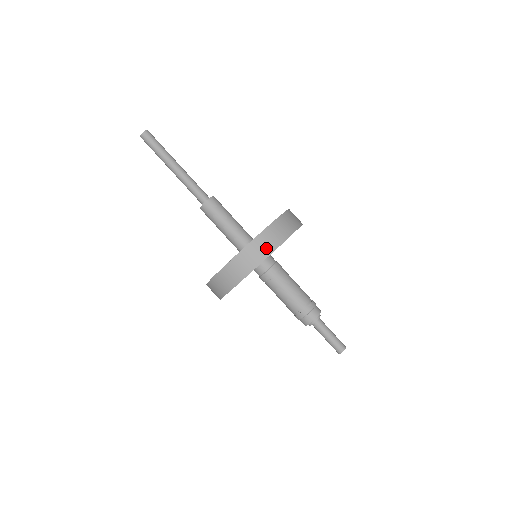
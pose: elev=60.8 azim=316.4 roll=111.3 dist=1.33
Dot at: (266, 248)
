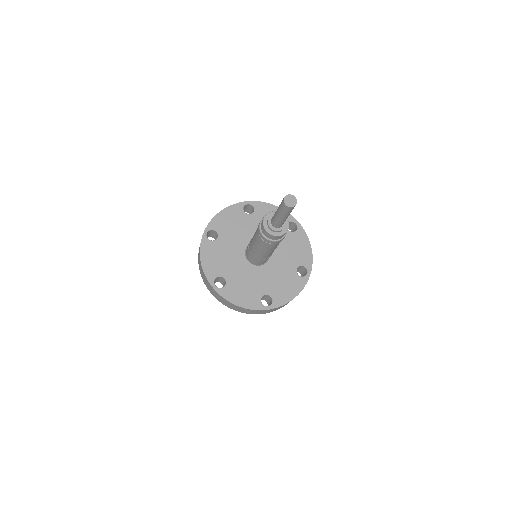
Dot at: occluded
